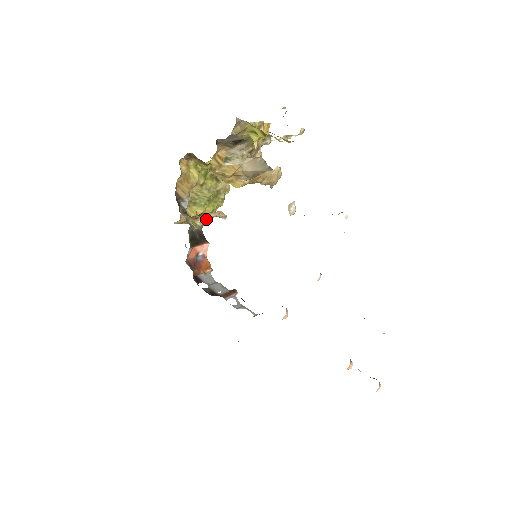
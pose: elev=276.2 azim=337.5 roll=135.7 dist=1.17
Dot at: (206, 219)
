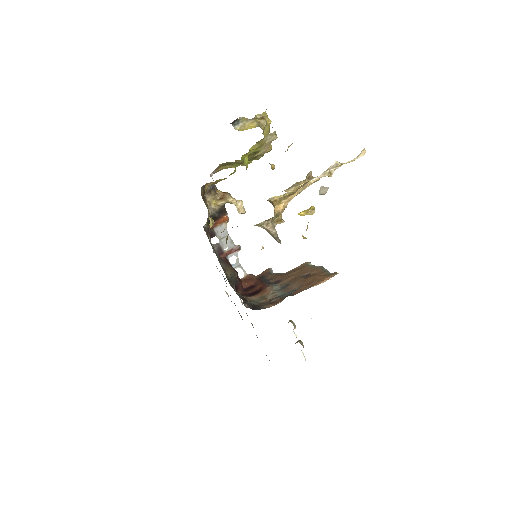
Dot at: (228, 202)
